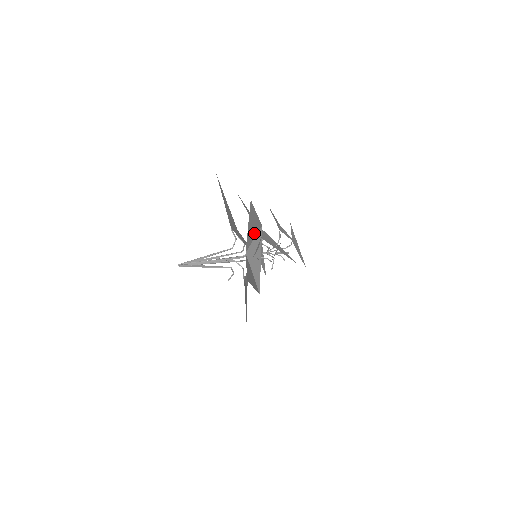
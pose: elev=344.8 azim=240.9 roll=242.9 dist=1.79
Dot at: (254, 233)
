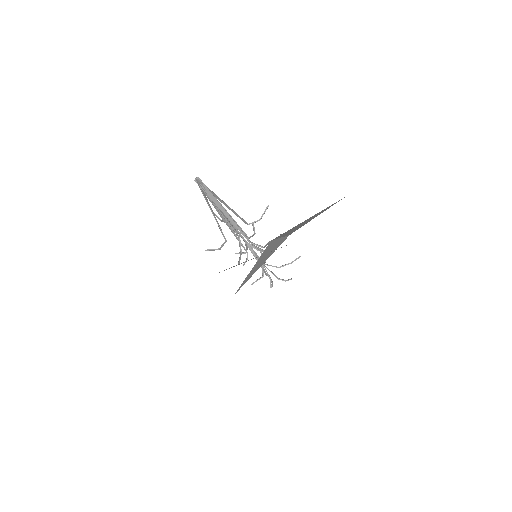
Dot at: (289, 232)
